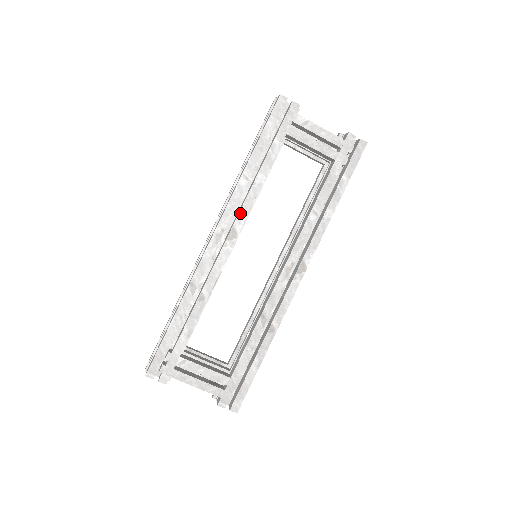
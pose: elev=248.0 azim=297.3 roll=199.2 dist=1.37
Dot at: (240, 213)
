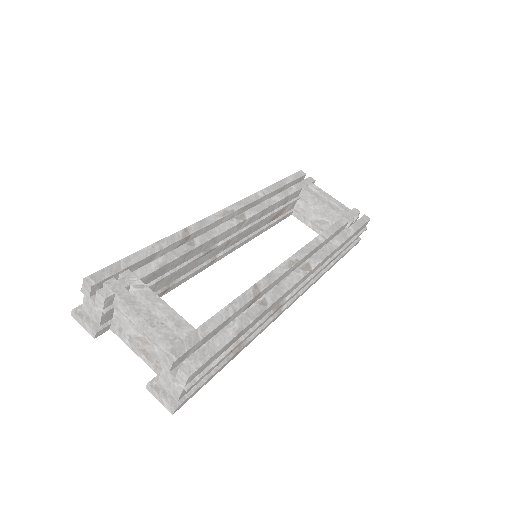
Dot at: (252, 208)
